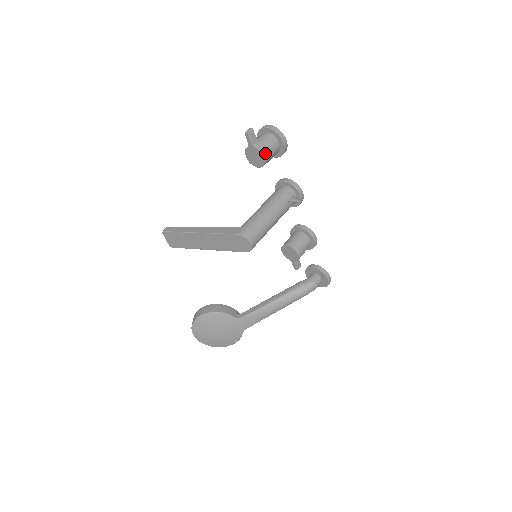
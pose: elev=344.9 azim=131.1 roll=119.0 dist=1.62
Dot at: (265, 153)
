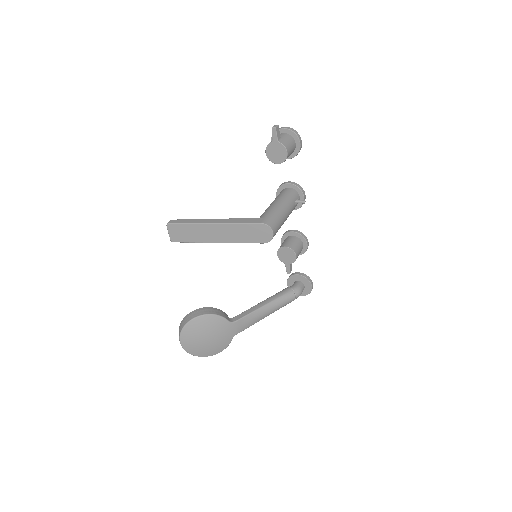
Dot at: (288, 149)
